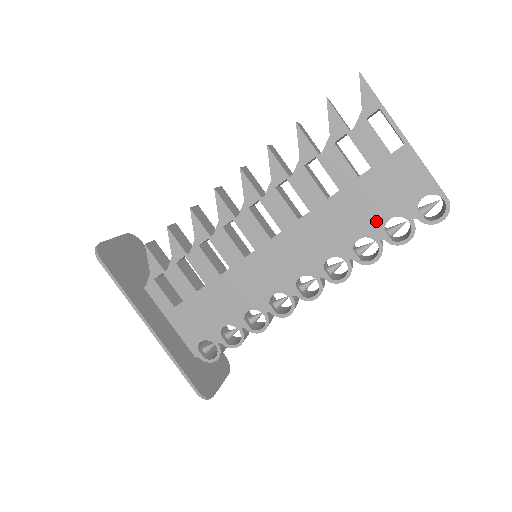
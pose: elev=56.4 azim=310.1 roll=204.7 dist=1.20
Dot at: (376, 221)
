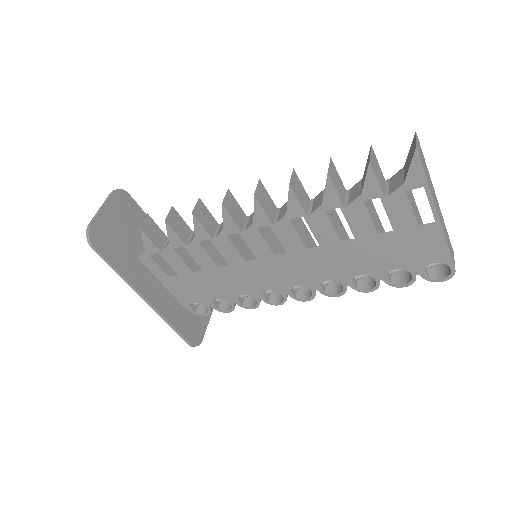
Dot at: (382, 268)
